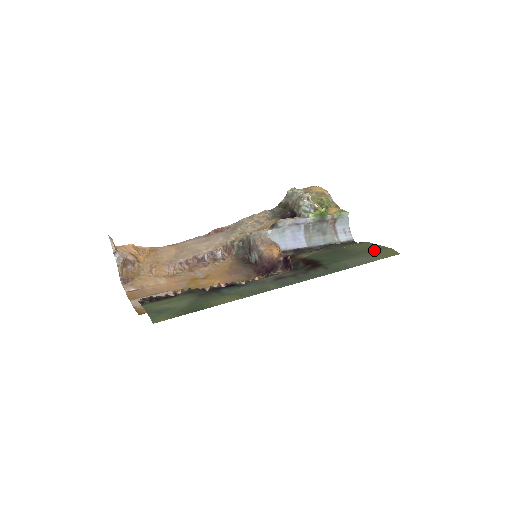
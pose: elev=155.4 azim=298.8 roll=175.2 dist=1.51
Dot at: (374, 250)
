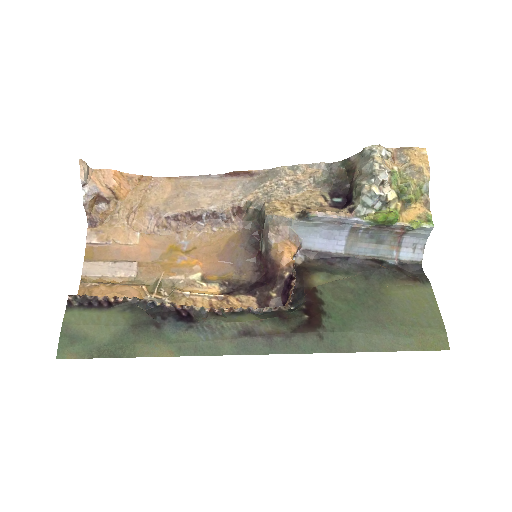
Dot at: (418, 323)
